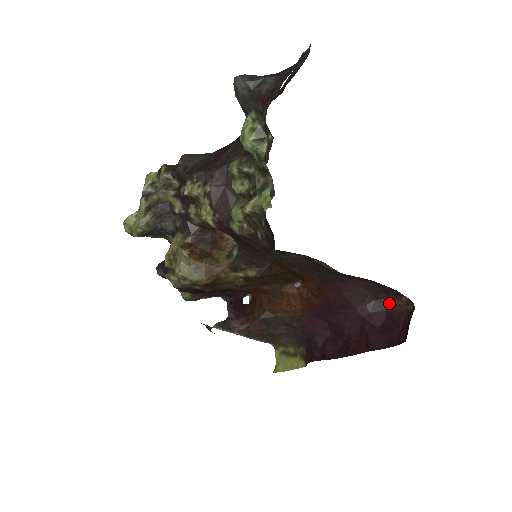
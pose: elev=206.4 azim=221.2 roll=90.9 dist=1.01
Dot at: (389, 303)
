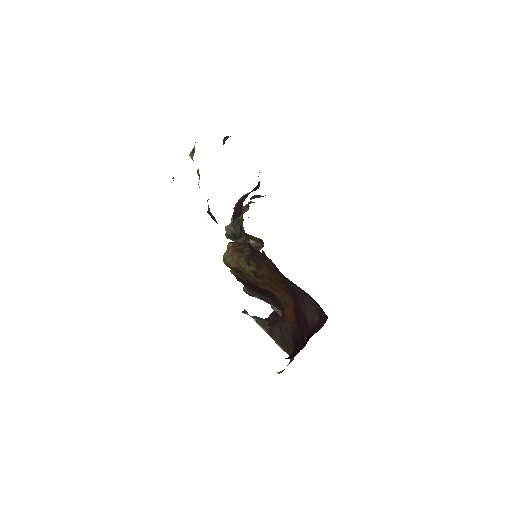
Dot at: (324, 322)
